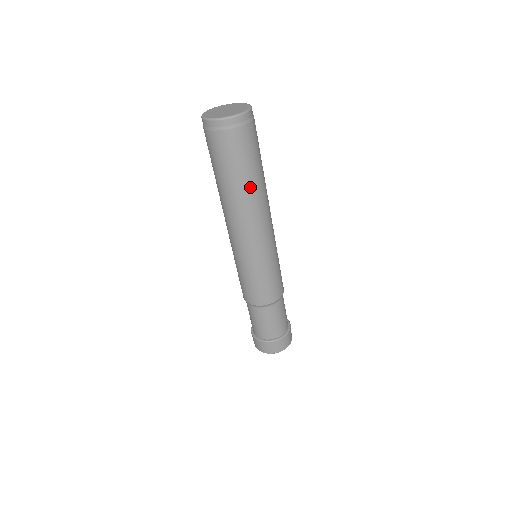
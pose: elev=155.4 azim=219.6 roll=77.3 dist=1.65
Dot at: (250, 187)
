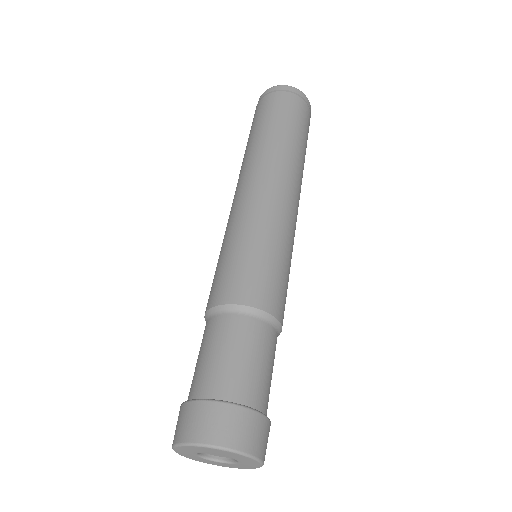
Dot at: (296, 148)
